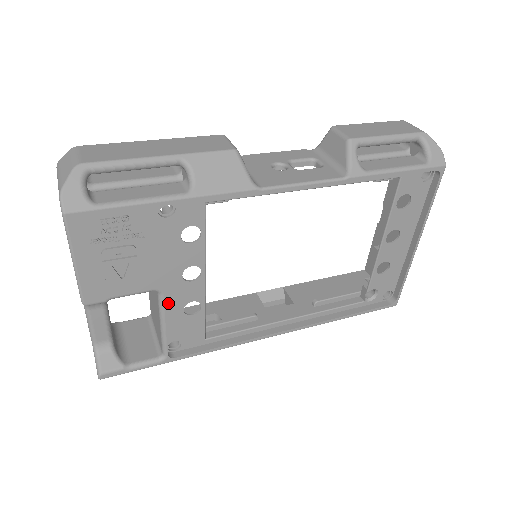
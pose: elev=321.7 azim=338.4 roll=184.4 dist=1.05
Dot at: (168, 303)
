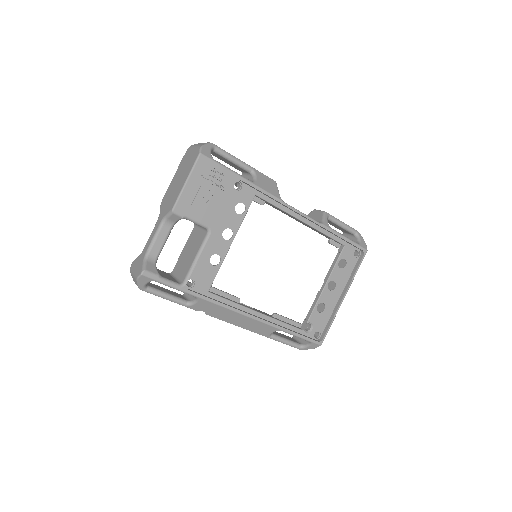
Dot at: (206, 246)
